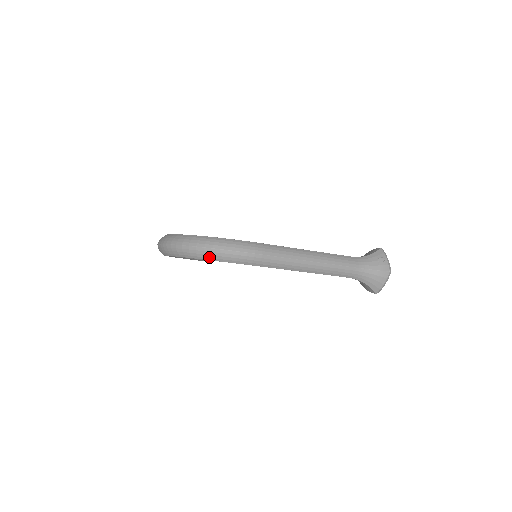
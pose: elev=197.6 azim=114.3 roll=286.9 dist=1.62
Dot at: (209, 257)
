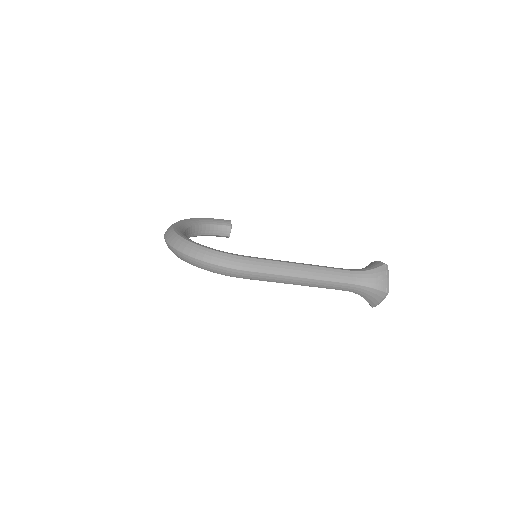
Dot at: (200, 266)
